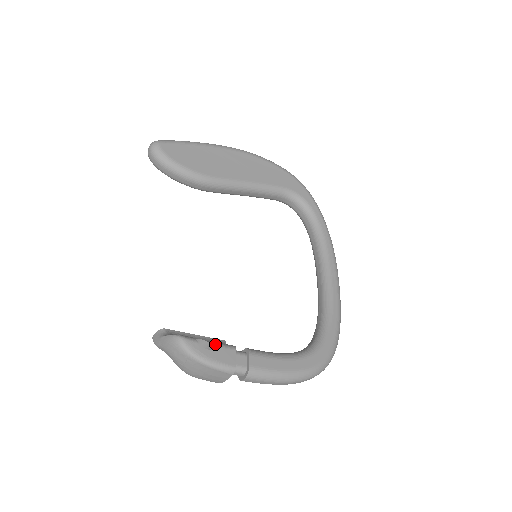
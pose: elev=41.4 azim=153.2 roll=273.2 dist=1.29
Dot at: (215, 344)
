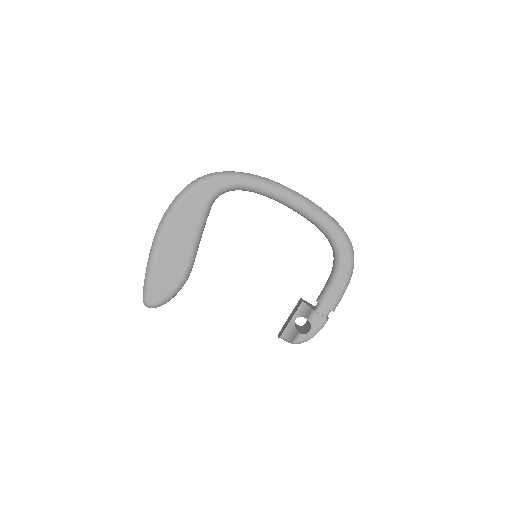
Dot at: occluded
